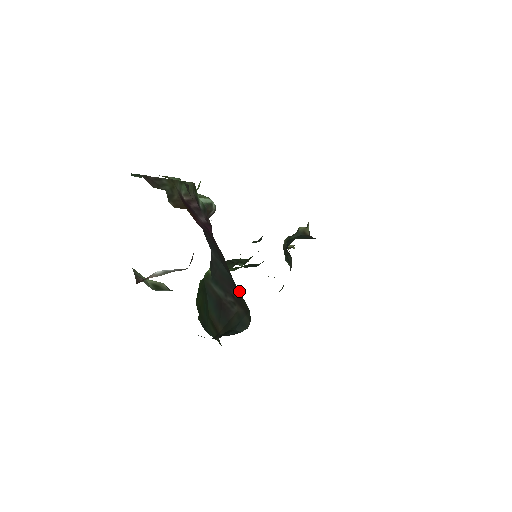
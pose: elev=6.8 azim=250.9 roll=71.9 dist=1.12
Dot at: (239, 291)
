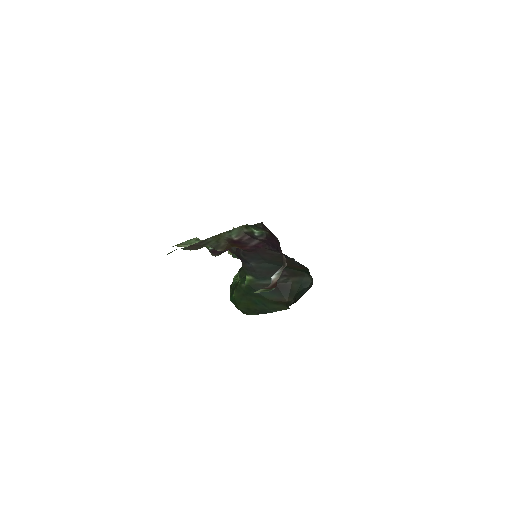
Dot at: (290, 269)
